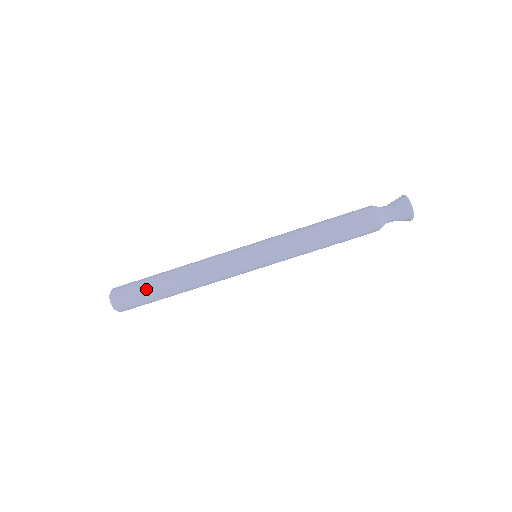
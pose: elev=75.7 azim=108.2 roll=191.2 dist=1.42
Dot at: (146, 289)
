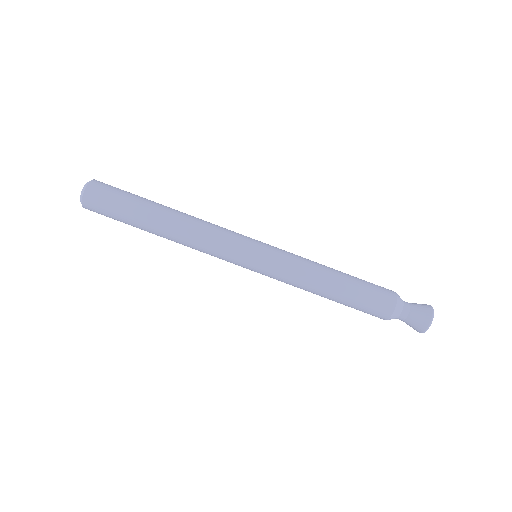
Dot at: (130, 200)
